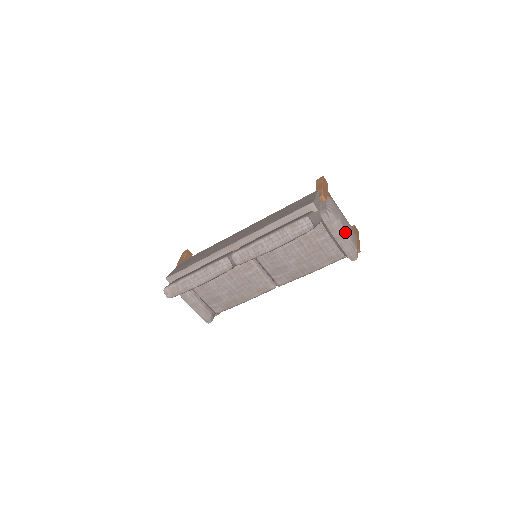
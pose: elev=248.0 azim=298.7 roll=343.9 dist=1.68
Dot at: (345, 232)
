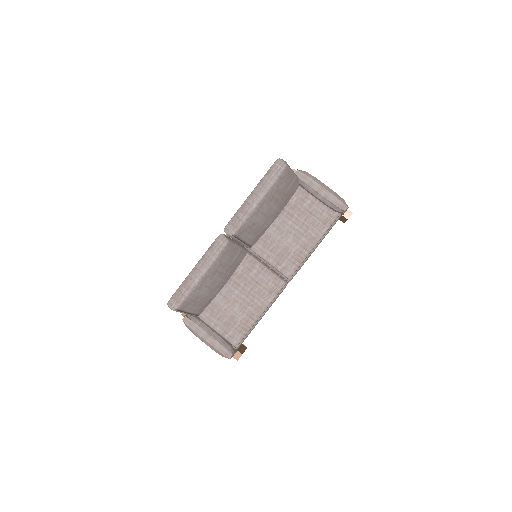
Dot at: (324, 185)
